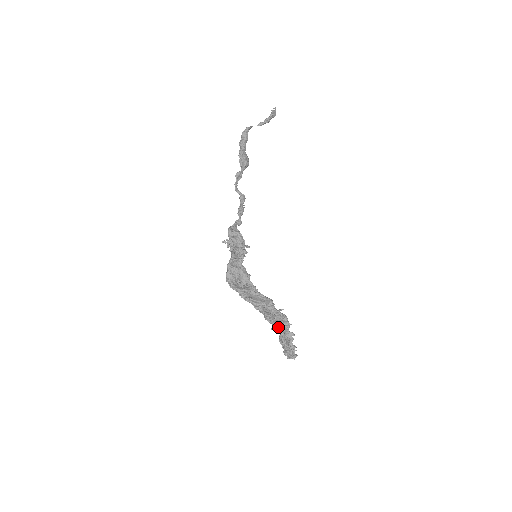
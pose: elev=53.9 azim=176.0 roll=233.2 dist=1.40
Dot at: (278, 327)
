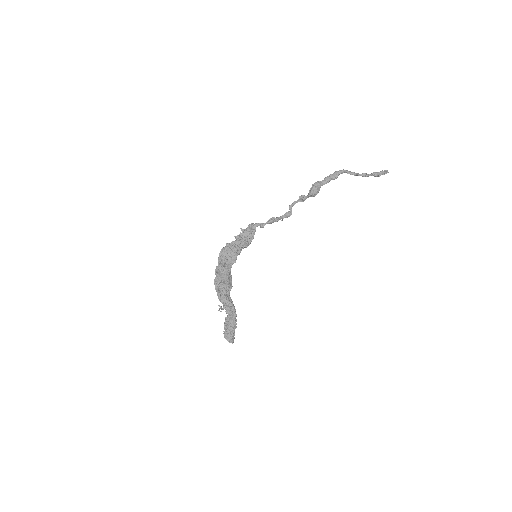
Dot at: (221, 307)
